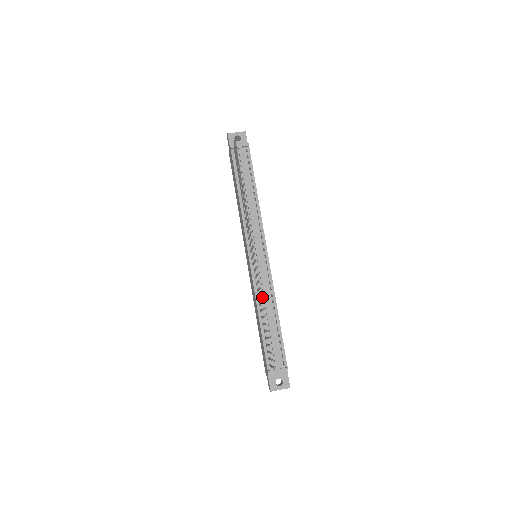
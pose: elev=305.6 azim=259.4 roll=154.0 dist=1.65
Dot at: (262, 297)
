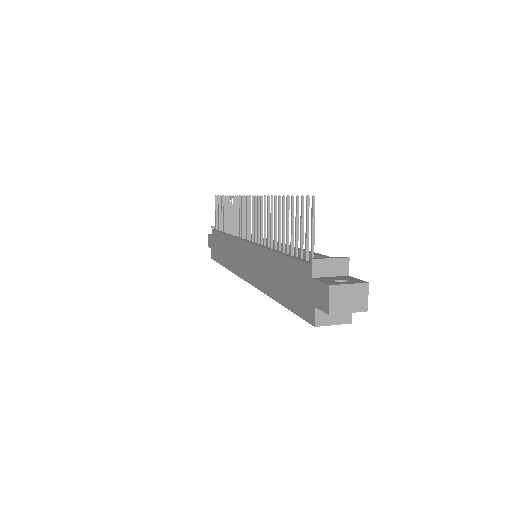
Dot at: (273, 247)
